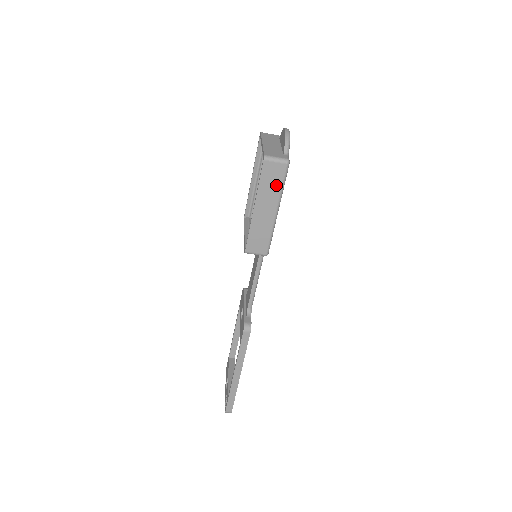
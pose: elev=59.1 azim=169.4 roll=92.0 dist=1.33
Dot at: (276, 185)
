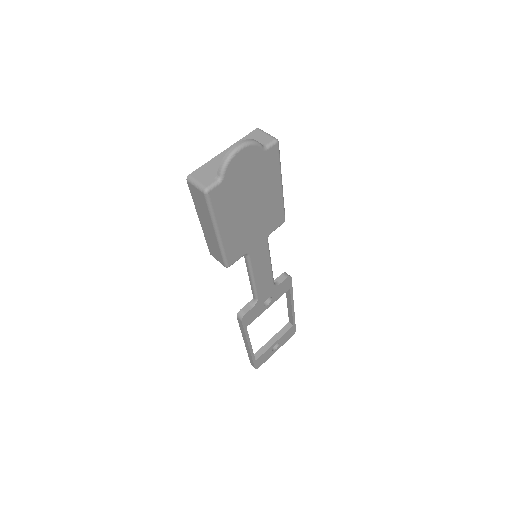
Dot at: (205, 209)
